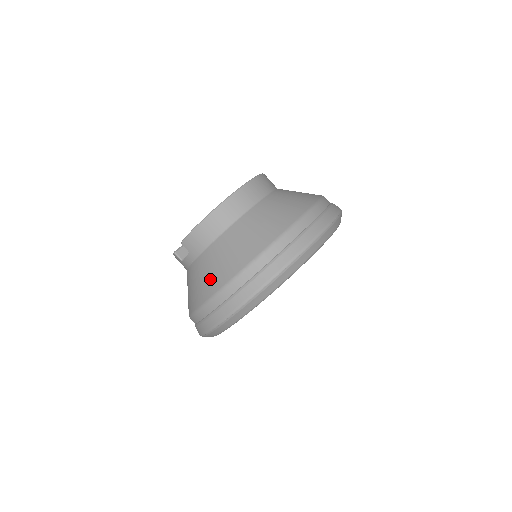
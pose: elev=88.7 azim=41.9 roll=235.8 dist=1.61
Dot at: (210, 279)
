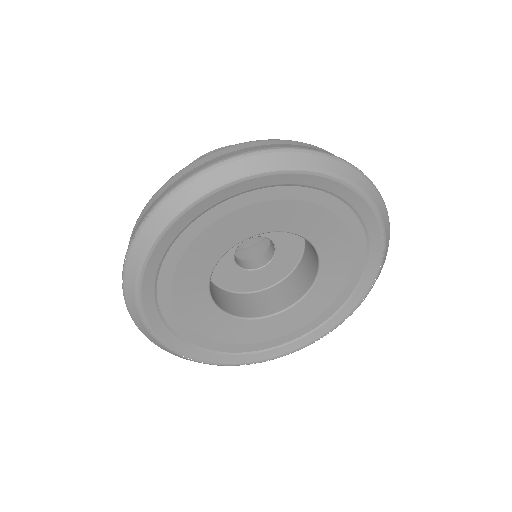
Dot at: occluded
